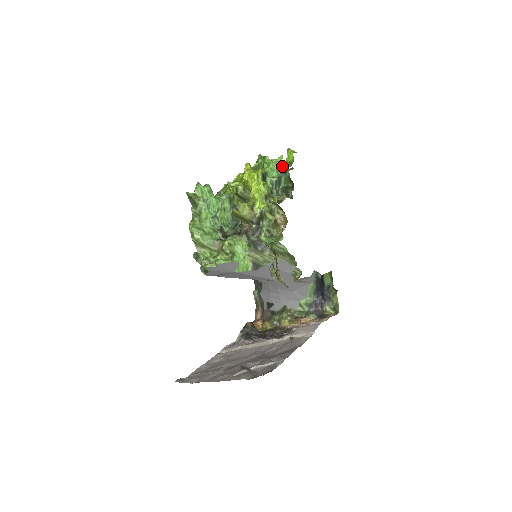
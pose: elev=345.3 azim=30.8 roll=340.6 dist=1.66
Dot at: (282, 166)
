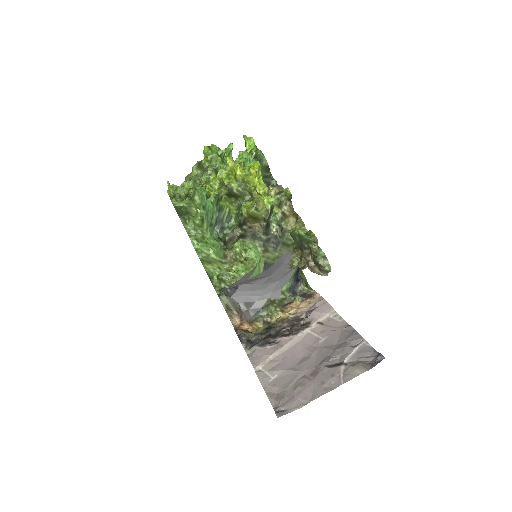
Dot at: (257, 155)
